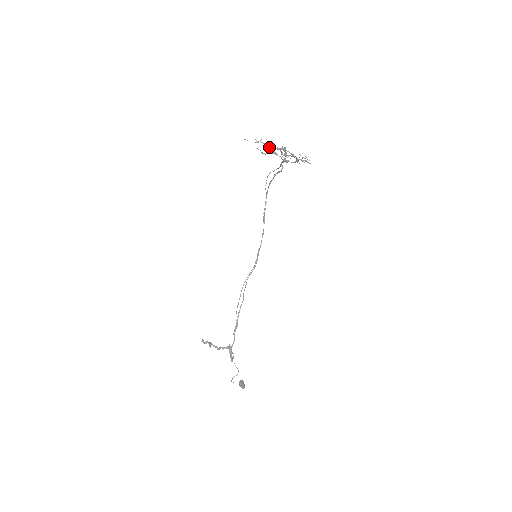
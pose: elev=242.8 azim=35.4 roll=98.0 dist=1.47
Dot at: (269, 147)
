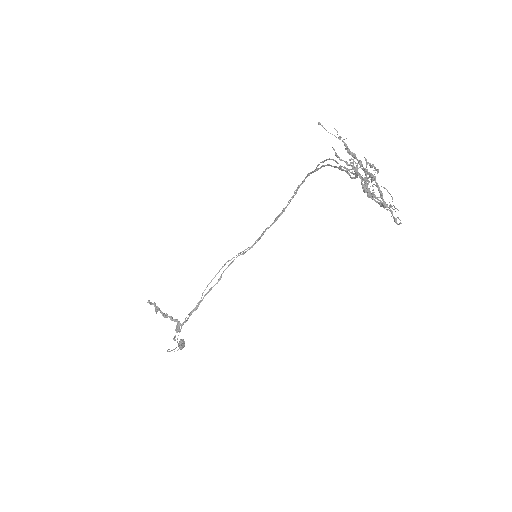
Dot at: (351, 165)
